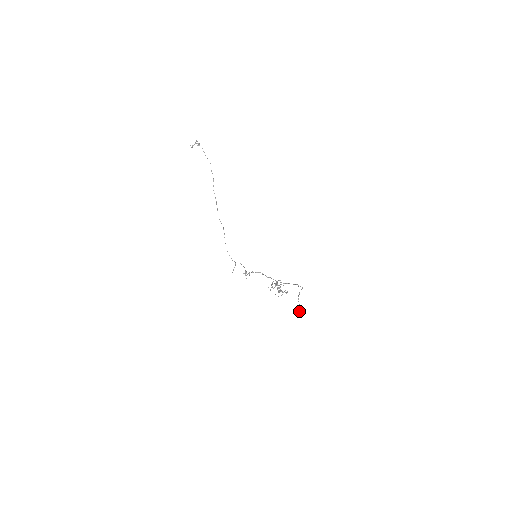
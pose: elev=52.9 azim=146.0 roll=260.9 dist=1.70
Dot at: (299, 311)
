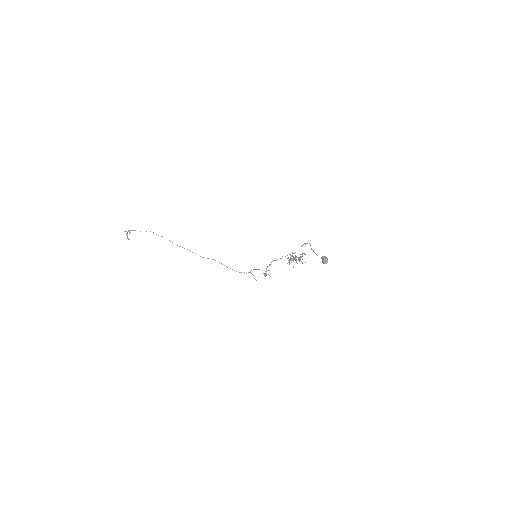
Dot at: (327, 262)
